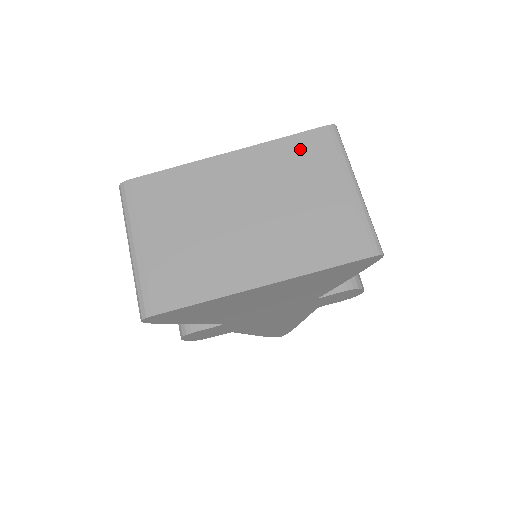
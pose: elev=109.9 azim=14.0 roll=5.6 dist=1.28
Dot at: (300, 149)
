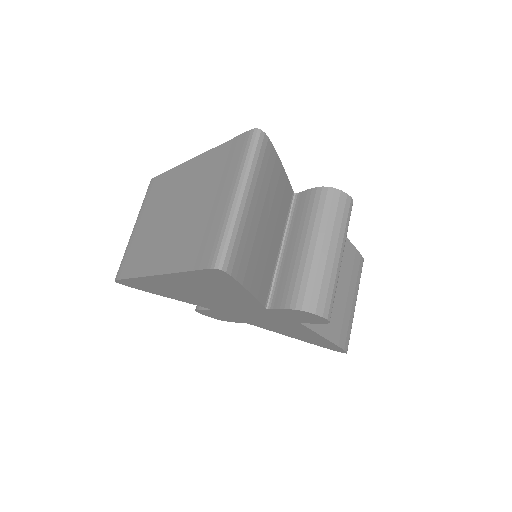
Dot at: (225, 155)
